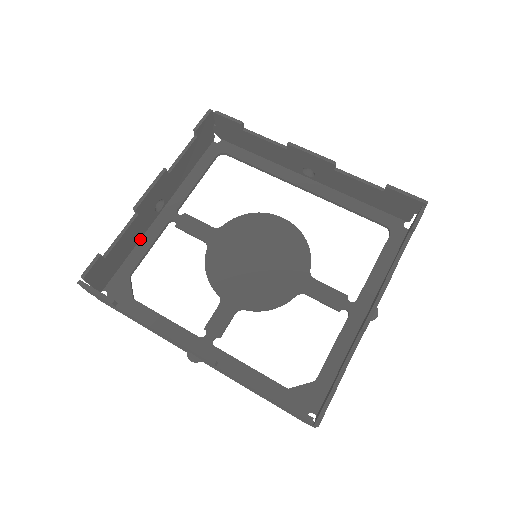
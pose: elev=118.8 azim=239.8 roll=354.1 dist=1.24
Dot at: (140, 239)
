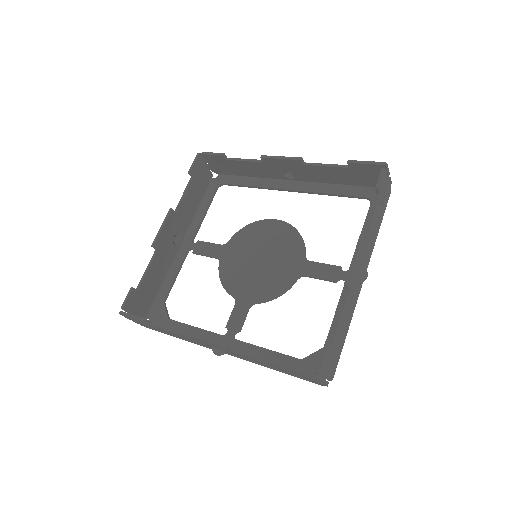
Dot at: (168, 271)
